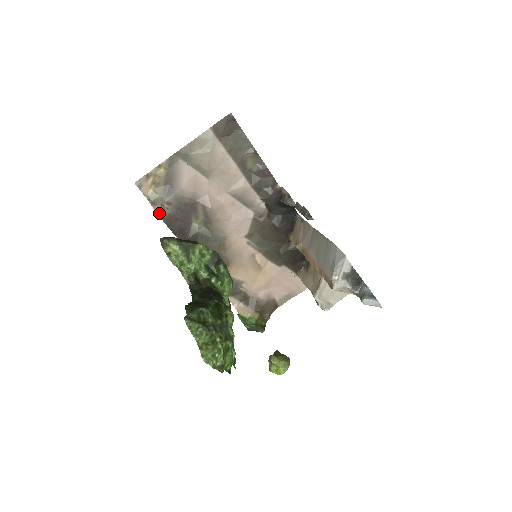
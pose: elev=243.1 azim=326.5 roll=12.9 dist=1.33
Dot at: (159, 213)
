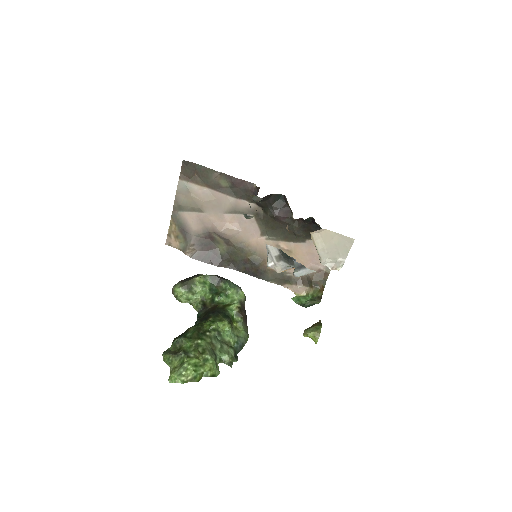
Dot at: (190, 256)
